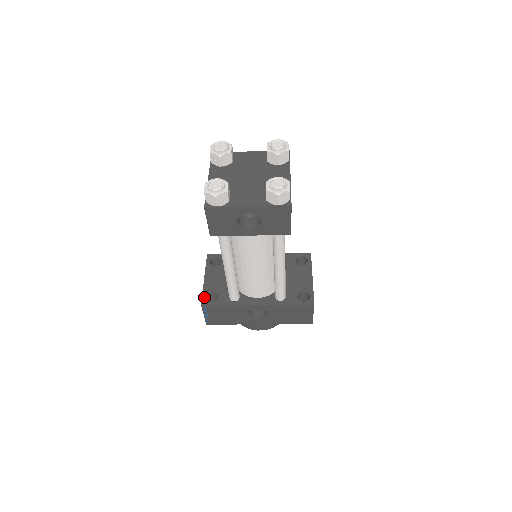
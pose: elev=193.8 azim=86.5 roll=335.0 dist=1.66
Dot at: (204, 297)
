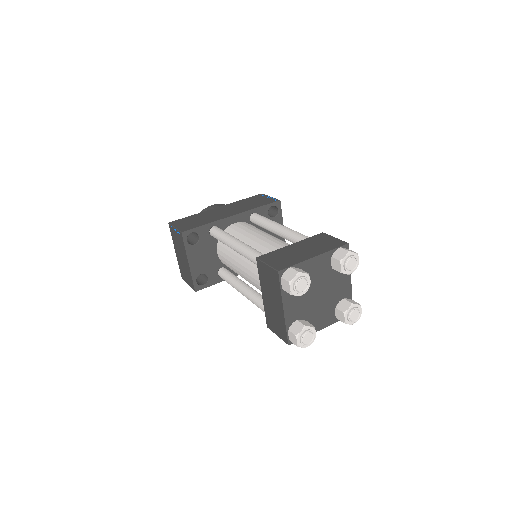
Dot at: (195, 283)
